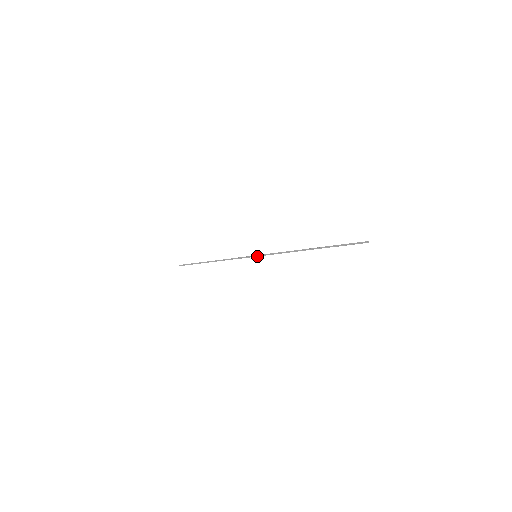
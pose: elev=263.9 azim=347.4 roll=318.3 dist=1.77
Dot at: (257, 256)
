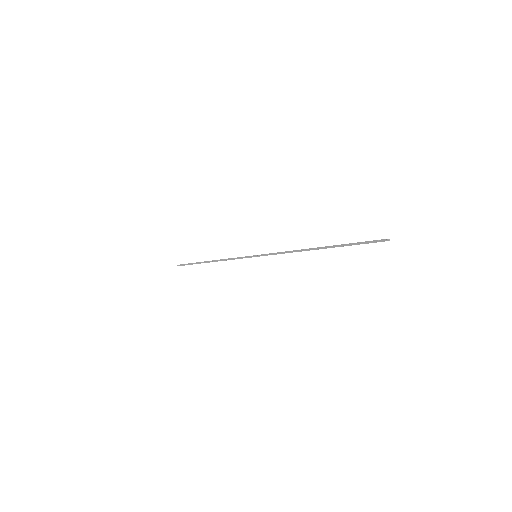
Dot at: (257, 255)
